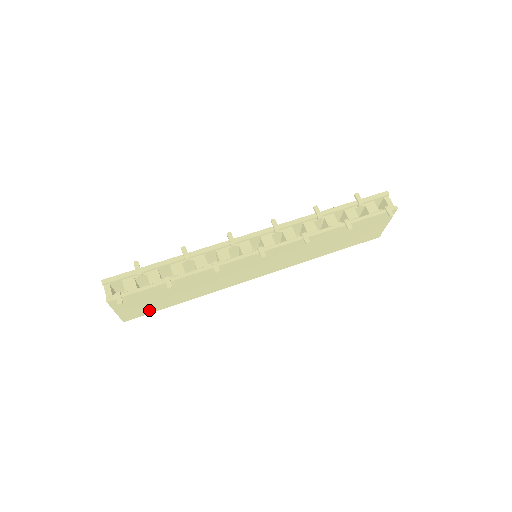
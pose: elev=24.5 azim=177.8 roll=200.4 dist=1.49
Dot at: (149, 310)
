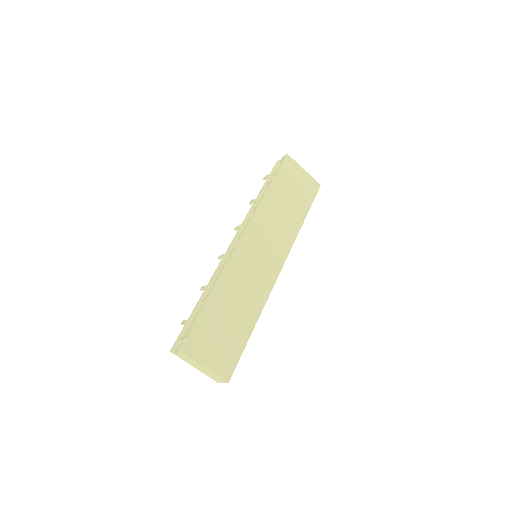
Dot at: (233, 354)
